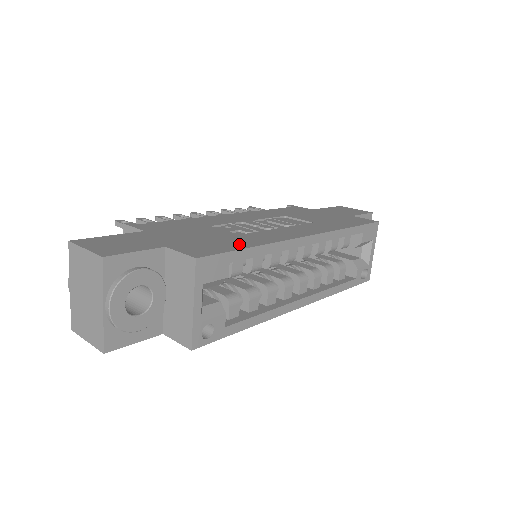
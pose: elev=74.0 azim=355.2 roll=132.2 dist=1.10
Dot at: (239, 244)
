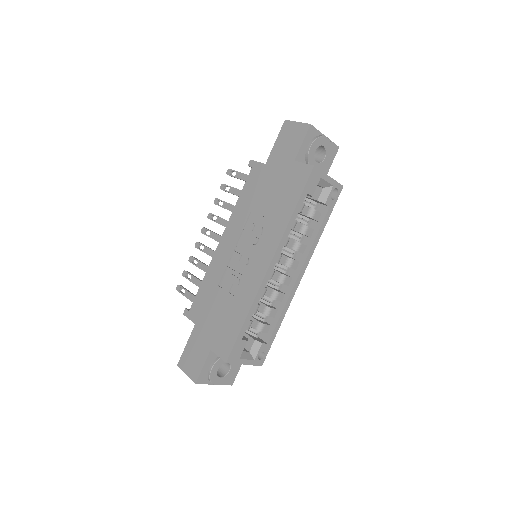
Dot at: (238, 321)
